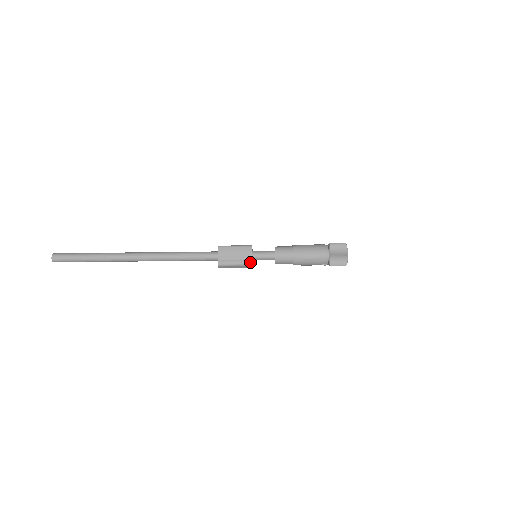
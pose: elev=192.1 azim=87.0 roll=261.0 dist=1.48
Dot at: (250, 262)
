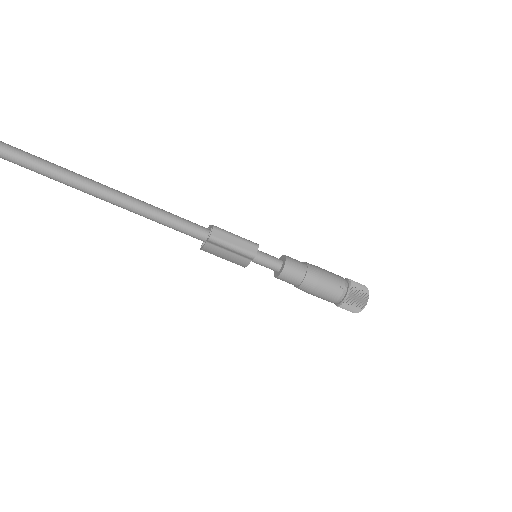
Dot at: (256, 243)
